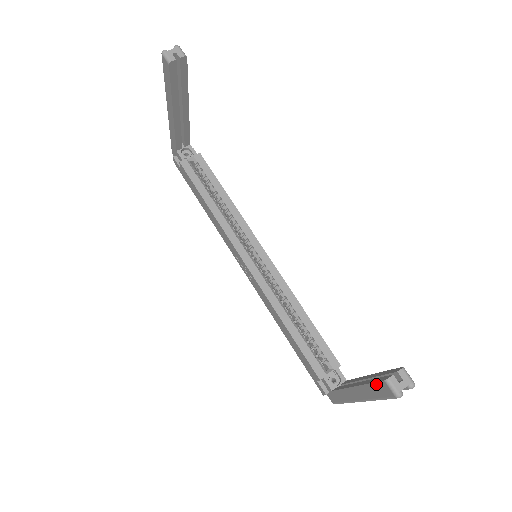
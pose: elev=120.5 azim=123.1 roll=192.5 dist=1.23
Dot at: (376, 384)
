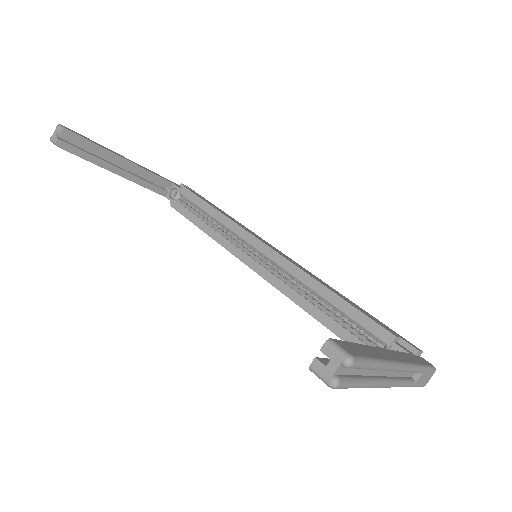
Dot at: occluded
